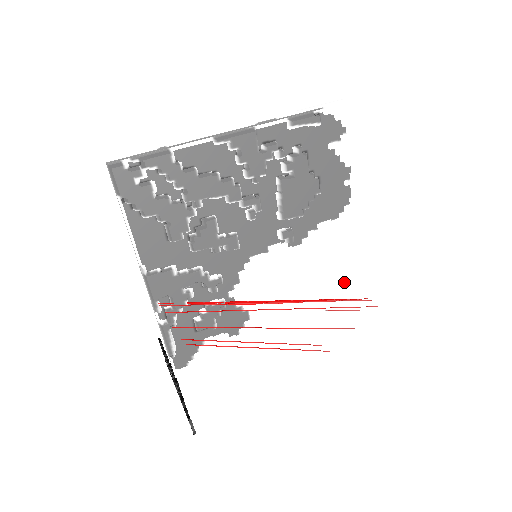
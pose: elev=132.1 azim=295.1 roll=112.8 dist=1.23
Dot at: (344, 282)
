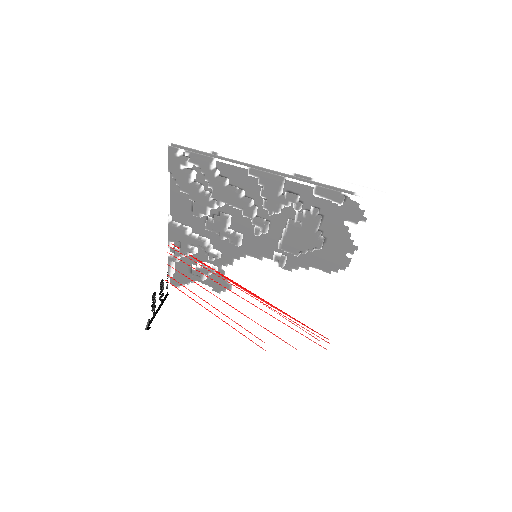
Dot at: (316, 316)
